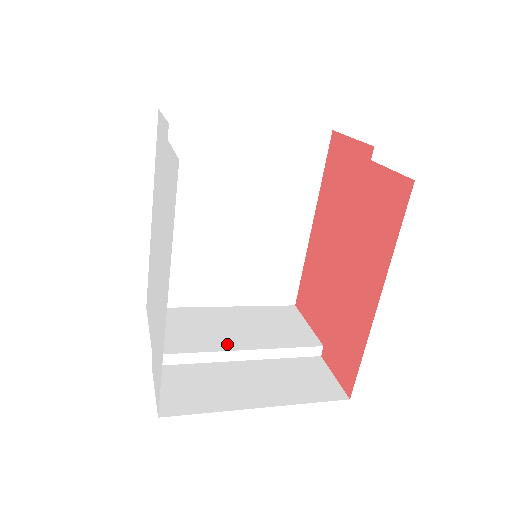
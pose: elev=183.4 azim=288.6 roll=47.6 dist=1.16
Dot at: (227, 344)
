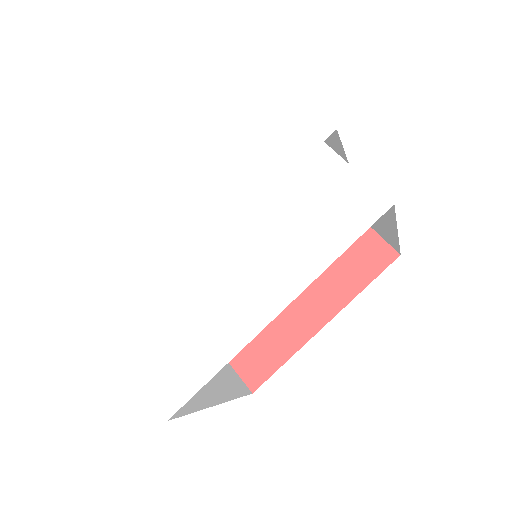
Dot at: occluded
